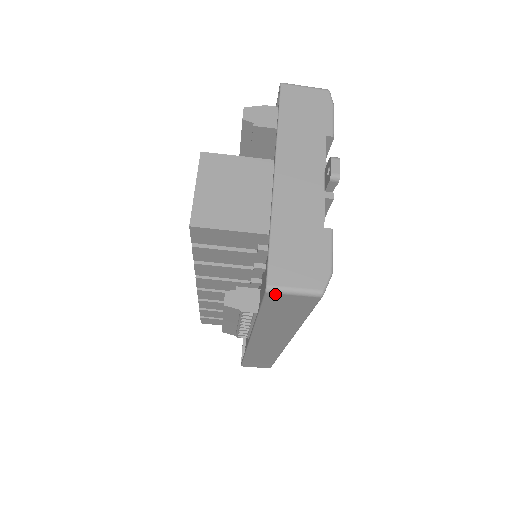
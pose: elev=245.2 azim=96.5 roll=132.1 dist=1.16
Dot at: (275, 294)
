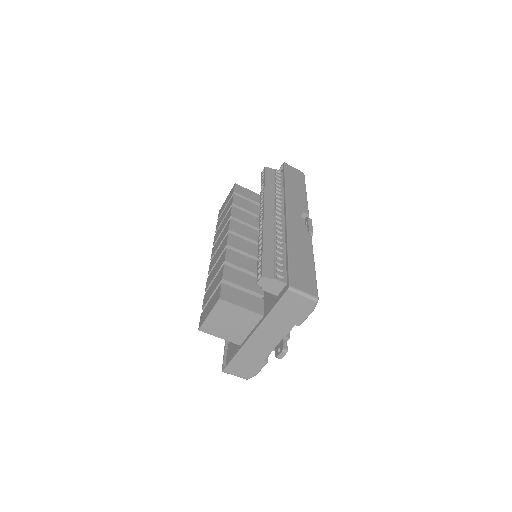
Dot at: occluded
